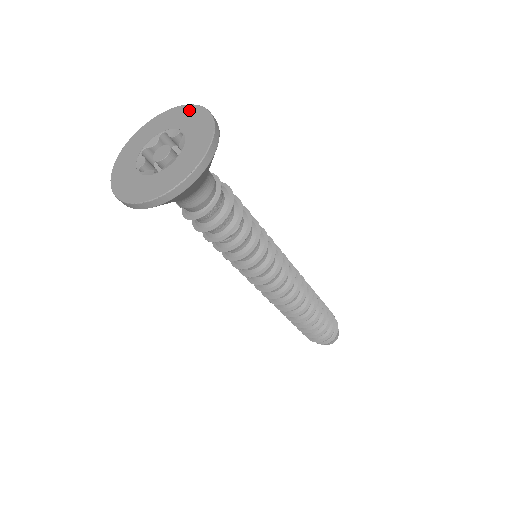
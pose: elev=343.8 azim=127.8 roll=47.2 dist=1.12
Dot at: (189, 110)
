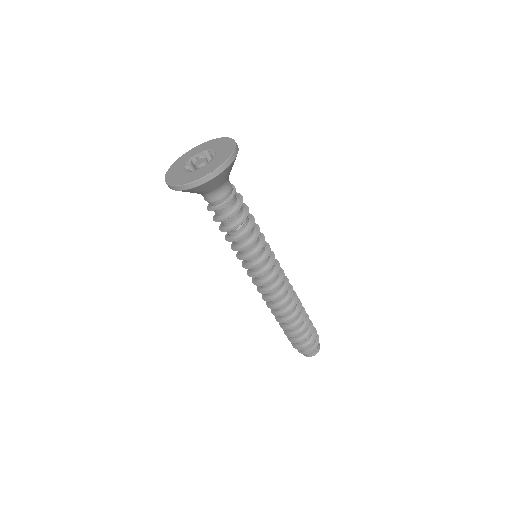
Dot at: (227, 141)
